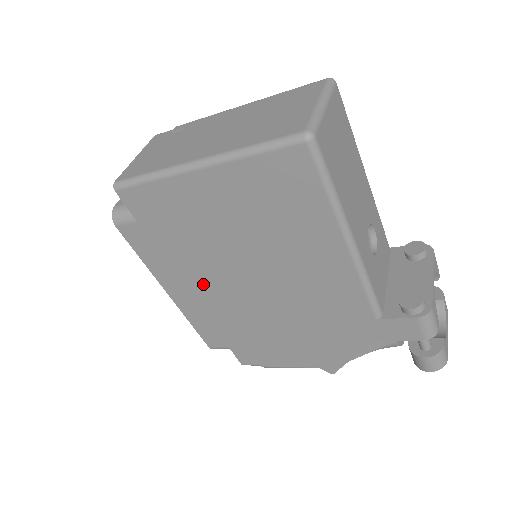
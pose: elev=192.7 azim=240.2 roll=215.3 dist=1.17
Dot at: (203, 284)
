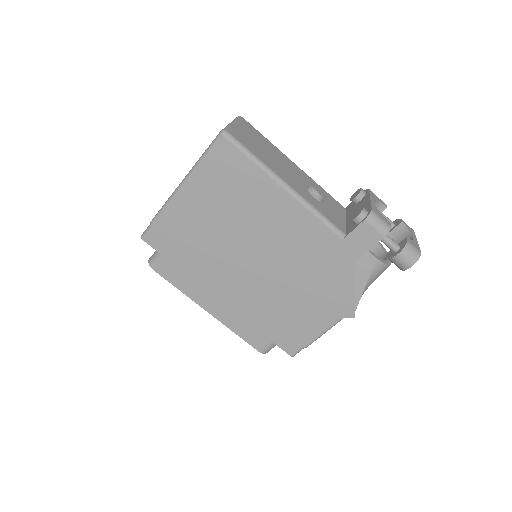
Dot at: (225, 286)
